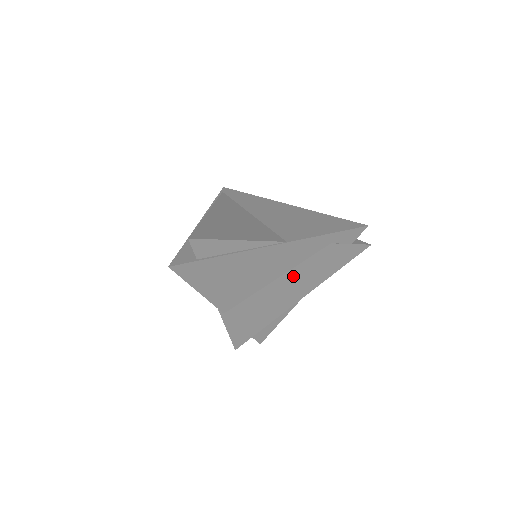
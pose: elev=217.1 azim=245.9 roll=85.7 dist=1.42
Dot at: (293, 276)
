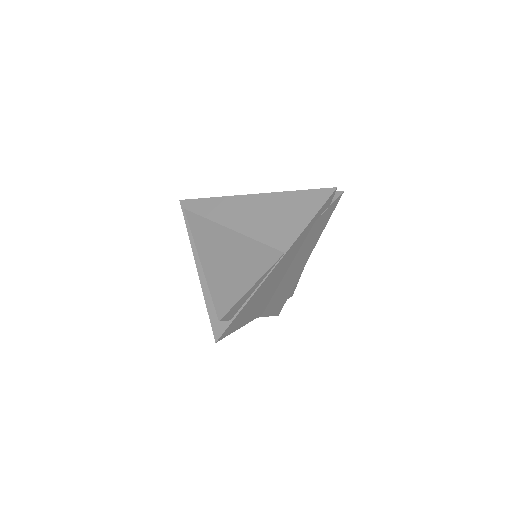
Dot at: (298, 257)
